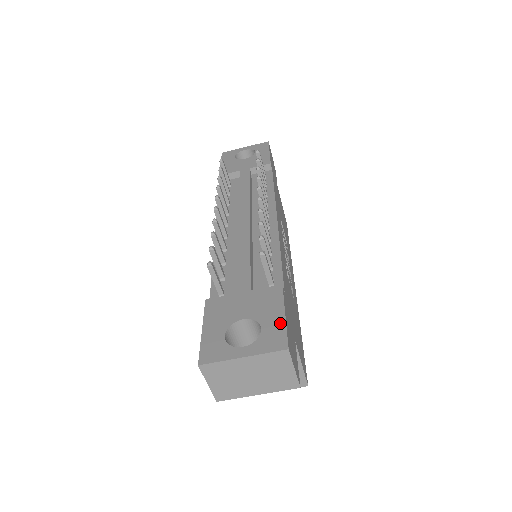
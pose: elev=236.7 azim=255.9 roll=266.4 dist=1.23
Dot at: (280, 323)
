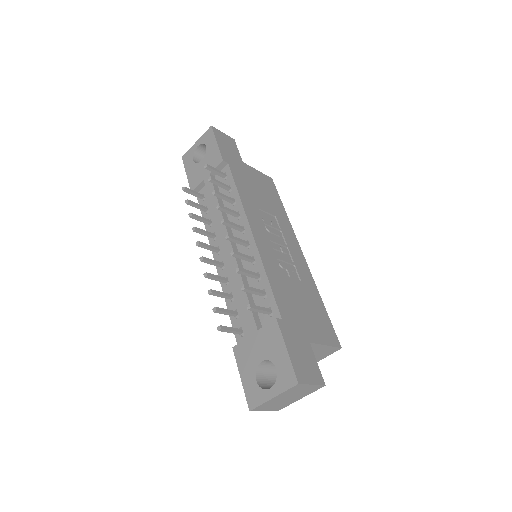
Dot at: (286, 360)
